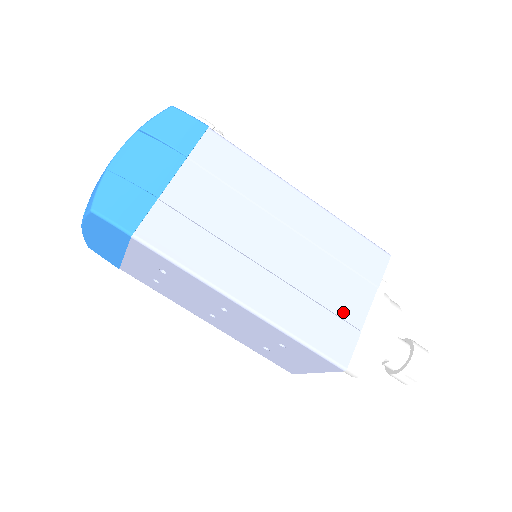
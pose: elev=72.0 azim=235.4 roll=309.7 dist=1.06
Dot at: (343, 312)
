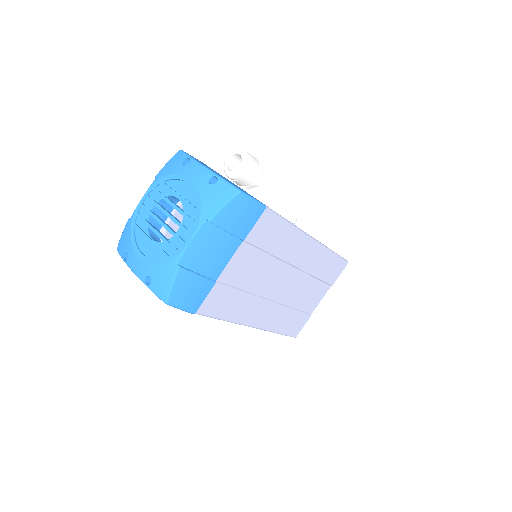
Dot at: (306, 308)
